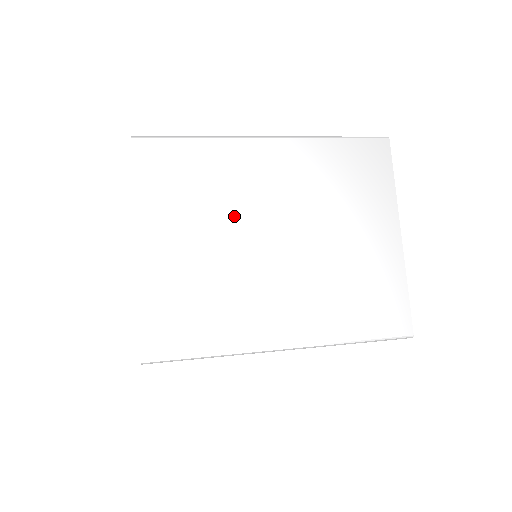
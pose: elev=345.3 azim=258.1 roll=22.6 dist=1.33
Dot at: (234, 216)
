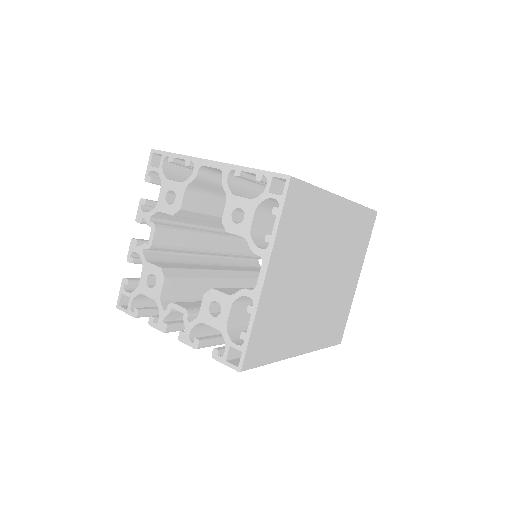
Dot at: occluded
